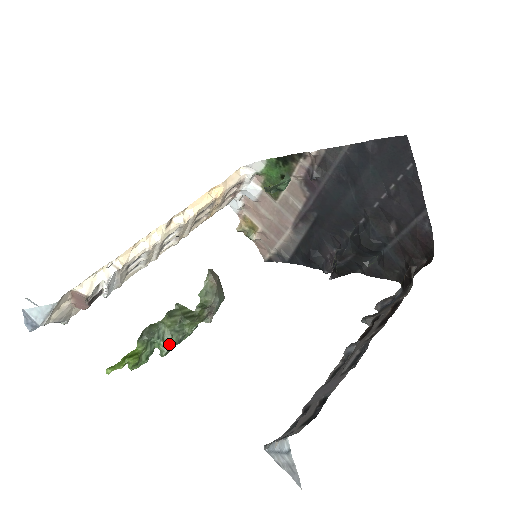
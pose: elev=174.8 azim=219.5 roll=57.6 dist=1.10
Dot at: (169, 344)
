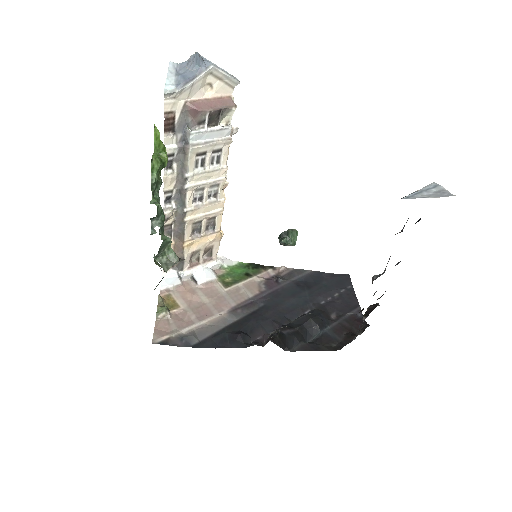
Dot at: occluded
